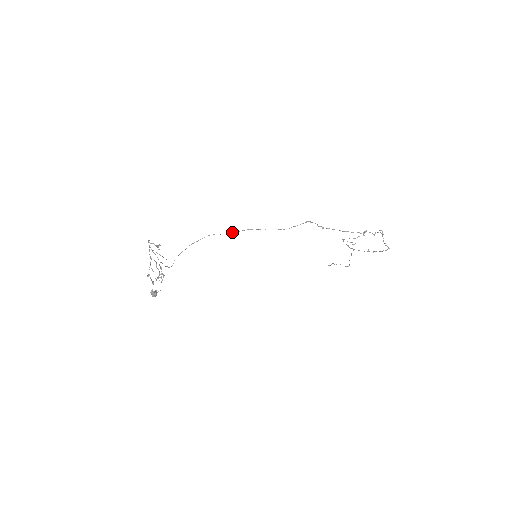
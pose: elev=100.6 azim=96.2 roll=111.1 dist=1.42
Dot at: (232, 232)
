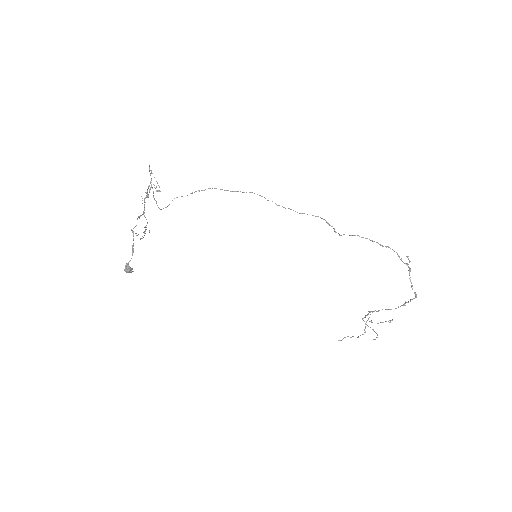
Dot at: occluded
